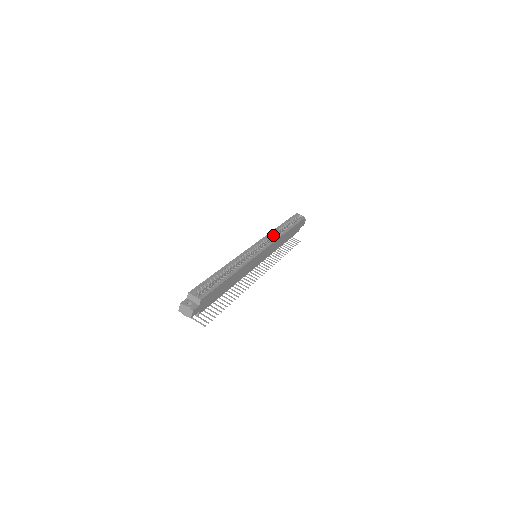
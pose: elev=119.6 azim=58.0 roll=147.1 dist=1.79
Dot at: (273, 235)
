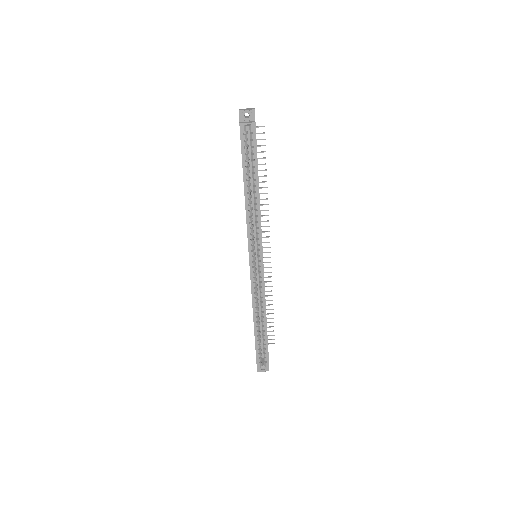
Dot at: (251, 219)
